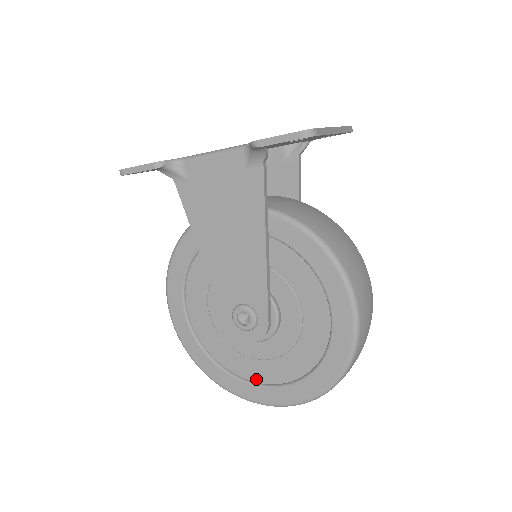
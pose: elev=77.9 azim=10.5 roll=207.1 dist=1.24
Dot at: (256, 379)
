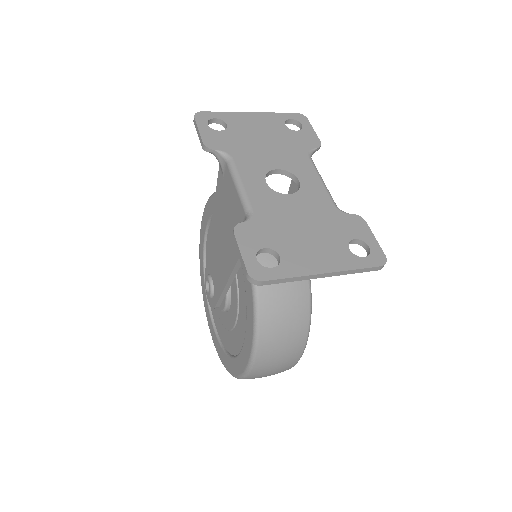
Dot at: (212, 310)
